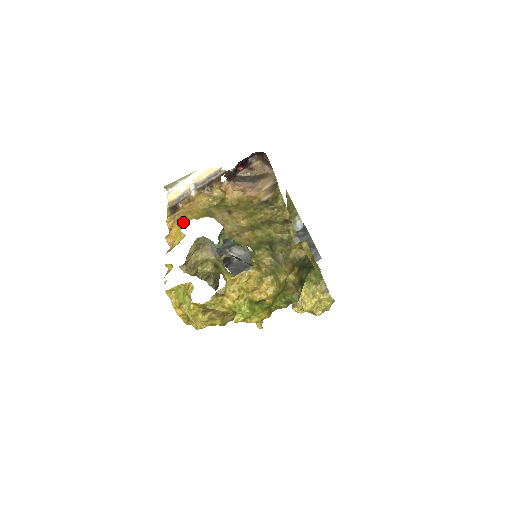
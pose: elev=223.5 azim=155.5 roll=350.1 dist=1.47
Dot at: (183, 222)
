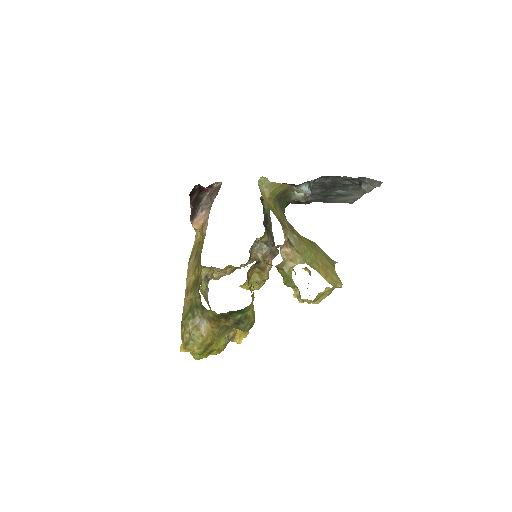
Dot at: occluded
